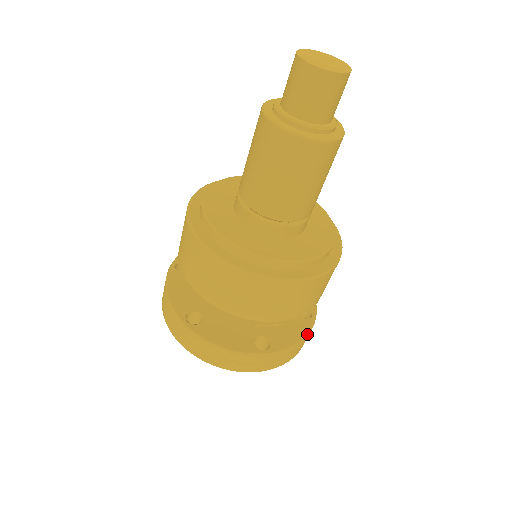
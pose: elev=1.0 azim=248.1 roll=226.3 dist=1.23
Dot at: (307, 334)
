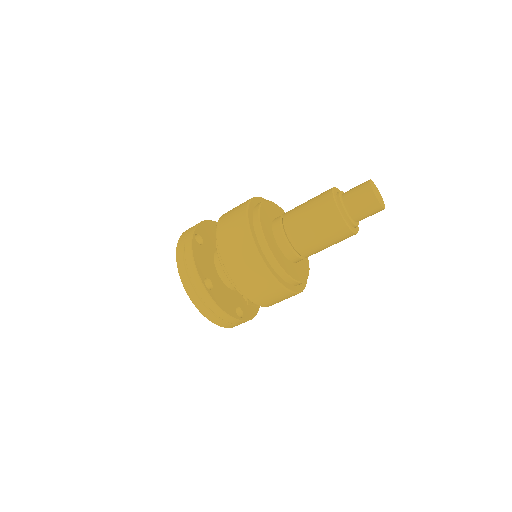
Dot at: occluded
